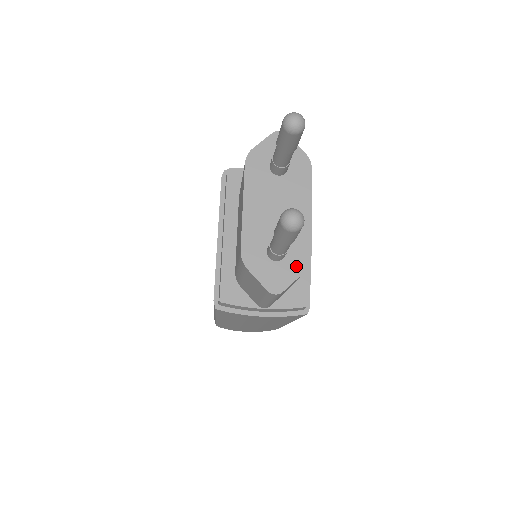
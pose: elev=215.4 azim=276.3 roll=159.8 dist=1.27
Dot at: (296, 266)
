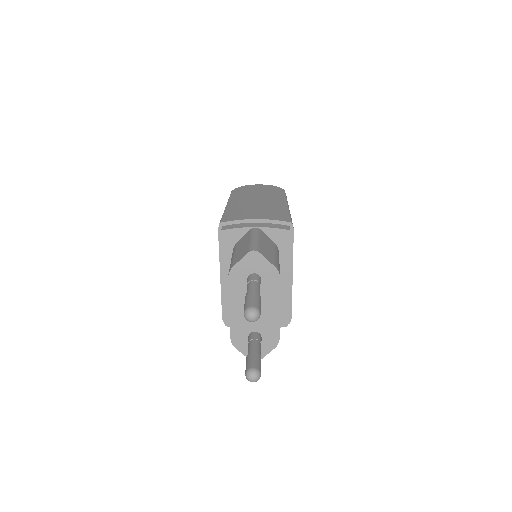
Dot at: (269, 345)
